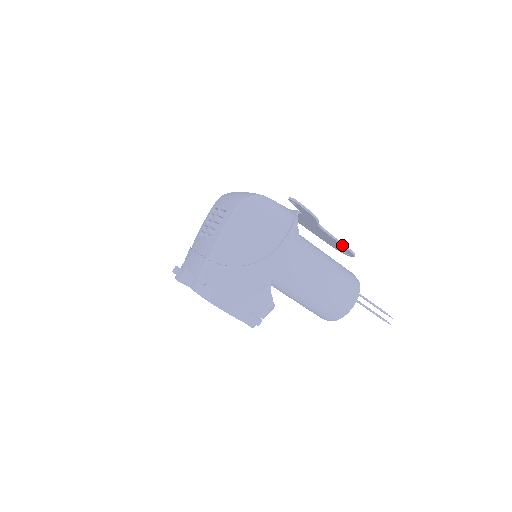
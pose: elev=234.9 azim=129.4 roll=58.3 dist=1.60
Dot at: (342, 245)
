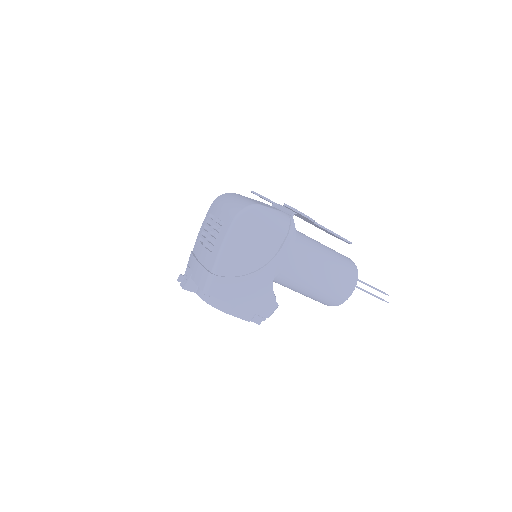
Dot at: occluded
